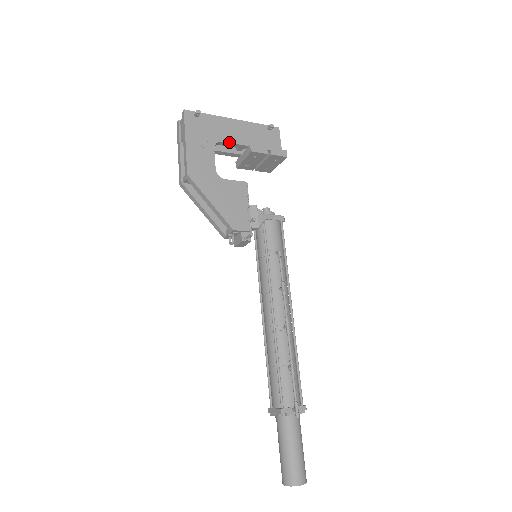
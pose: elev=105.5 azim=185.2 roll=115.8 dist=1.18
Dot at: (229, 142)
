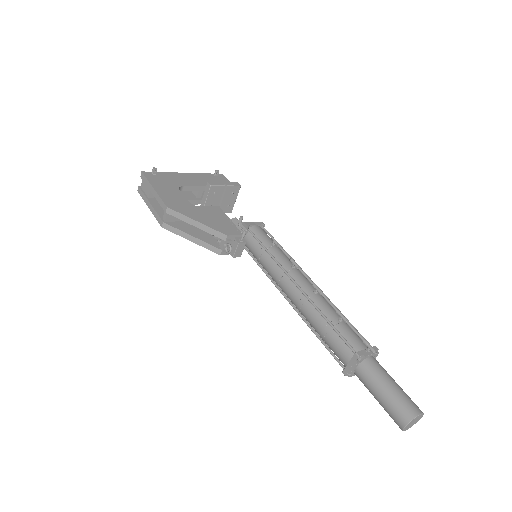
Dot at: (189, 185)
